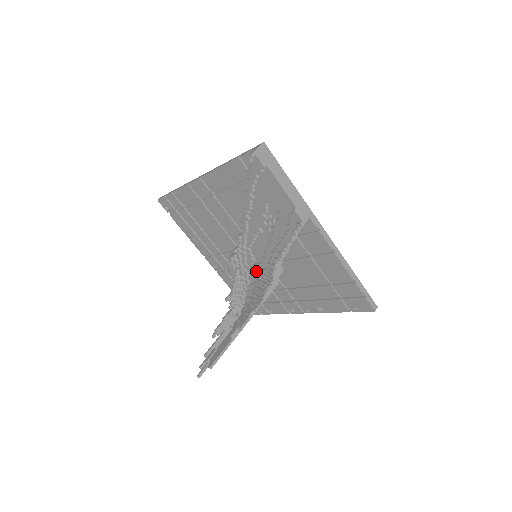
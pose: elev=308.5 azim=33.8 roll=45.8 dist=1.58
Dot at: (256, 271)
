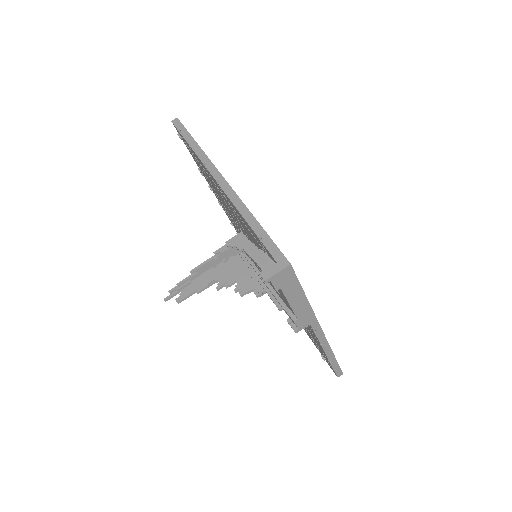
Dot at: occluded
